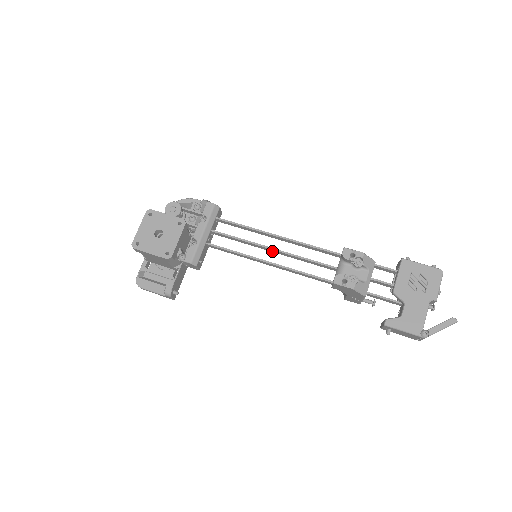
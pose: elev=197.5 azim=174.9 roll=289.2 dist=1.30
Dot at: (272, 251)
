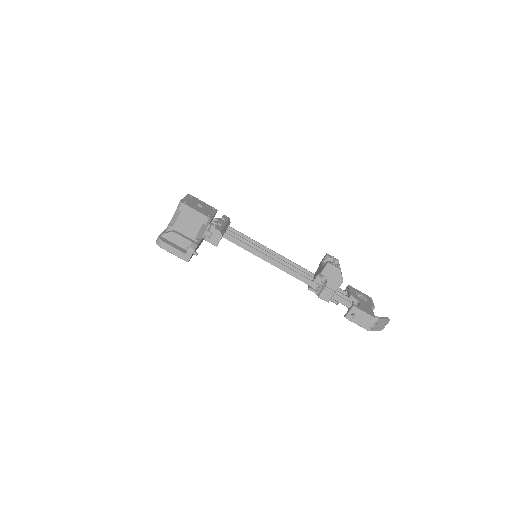
Dot at: occluded
